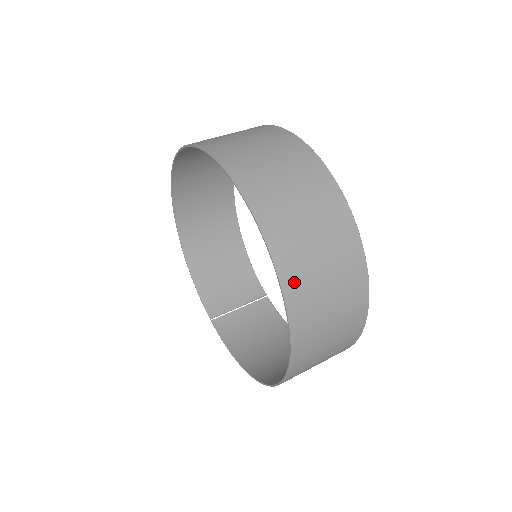
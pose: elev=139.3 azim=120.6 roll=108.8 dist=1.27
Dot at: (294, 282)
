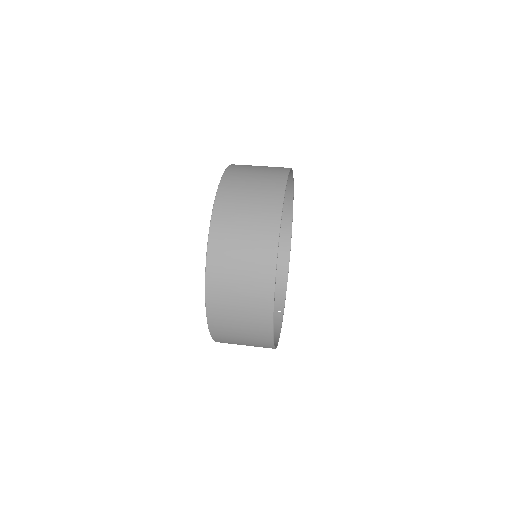
Dot at: (217, 244)
